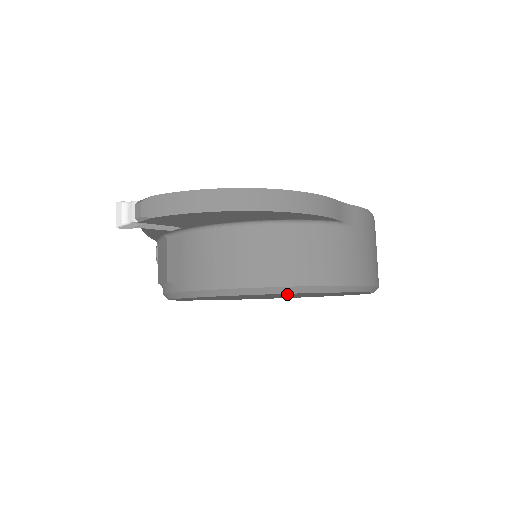
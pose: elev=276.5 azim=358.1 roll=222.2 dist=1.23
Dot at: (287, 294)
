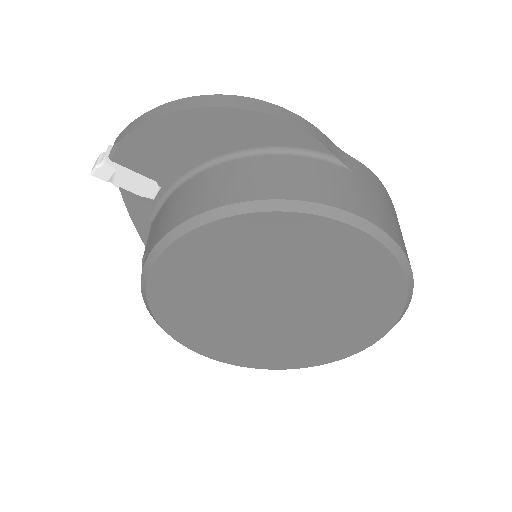
Dot at: (274, 237)
